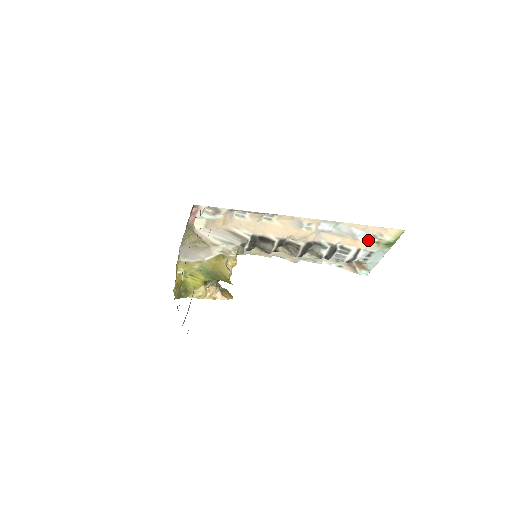
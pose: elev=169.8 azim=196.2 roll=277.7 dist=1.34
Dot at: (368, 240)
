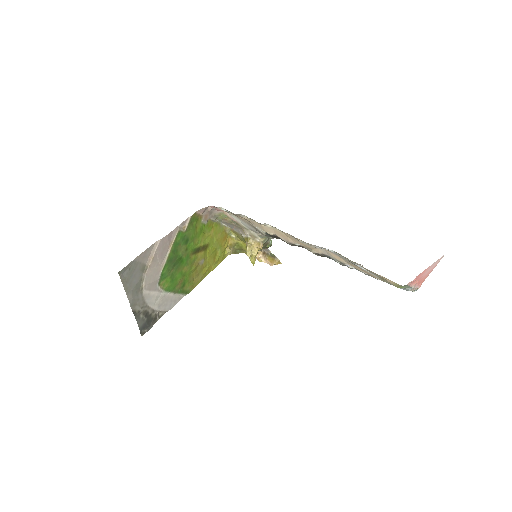
Dot at: (373, 274)
